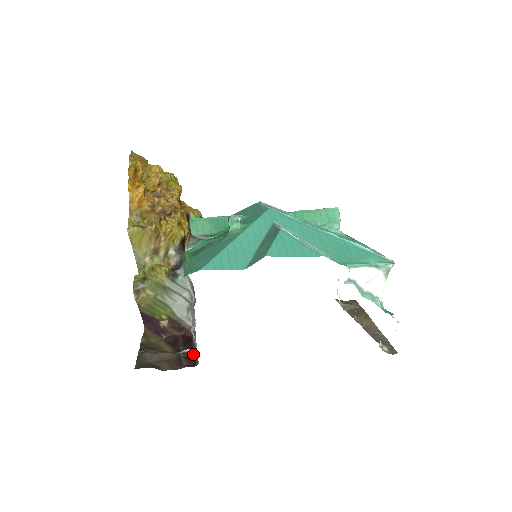
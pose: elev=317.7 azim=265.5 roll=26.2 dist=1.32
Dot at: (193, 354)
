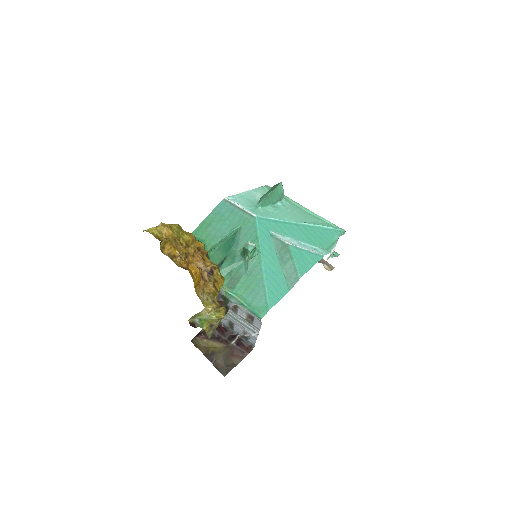
Dot at: (239, 339)
